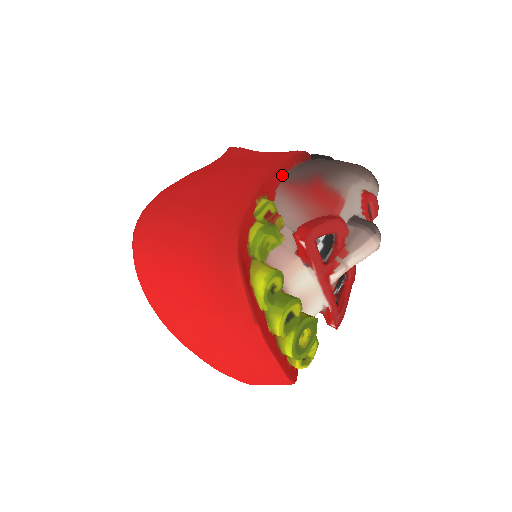
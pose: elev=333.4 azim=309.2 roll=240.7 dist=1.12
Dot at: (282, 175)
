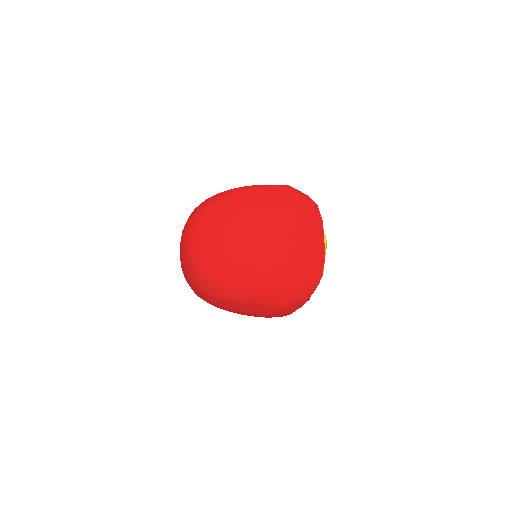
Dot at: occluded
